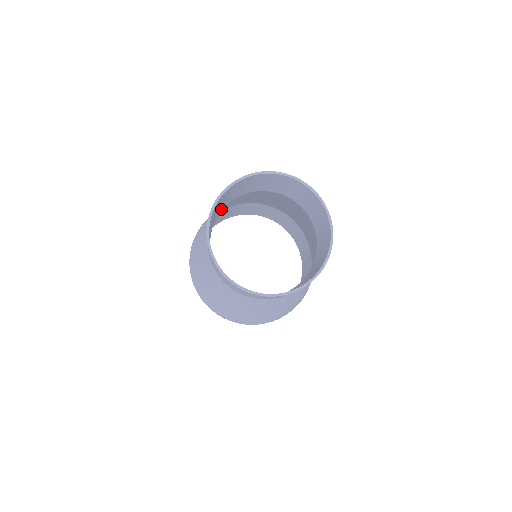
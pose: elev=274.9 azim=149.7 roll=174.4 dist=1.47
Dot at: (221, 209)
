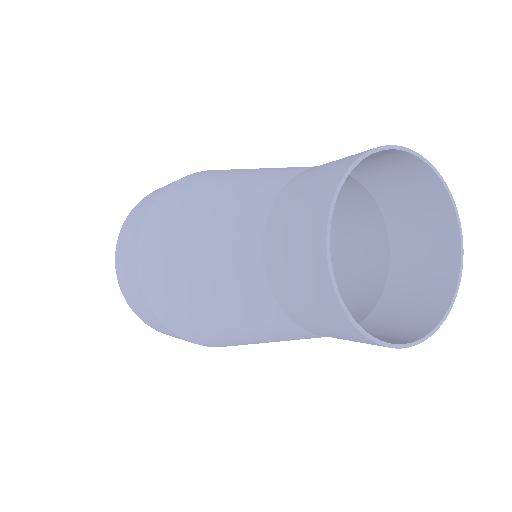
Dot at: (294, 184)
